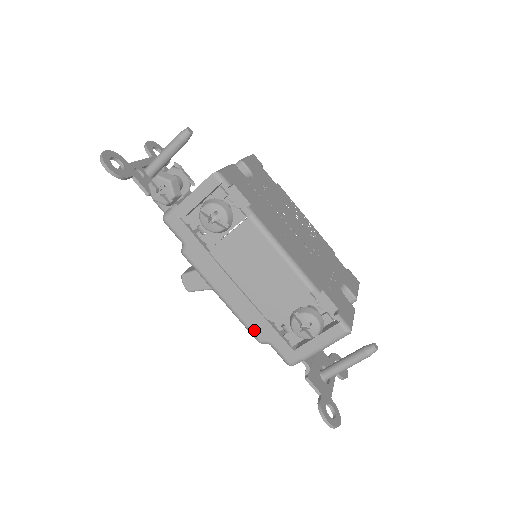
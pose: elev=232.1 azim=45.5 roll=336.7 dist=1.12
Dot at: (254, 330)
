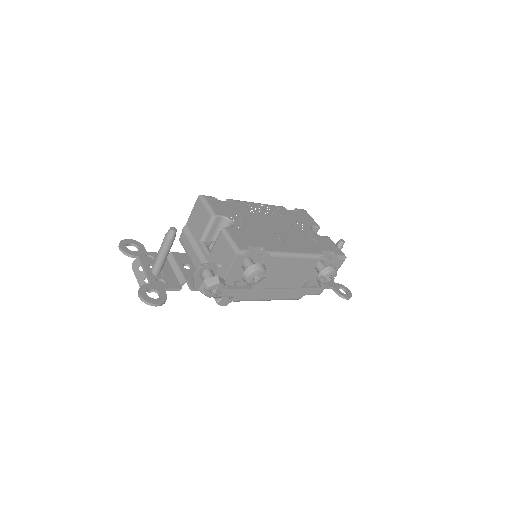
Dot at: (294, 298)
